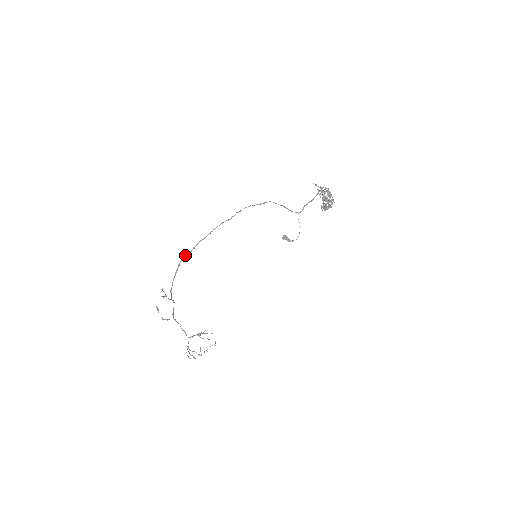
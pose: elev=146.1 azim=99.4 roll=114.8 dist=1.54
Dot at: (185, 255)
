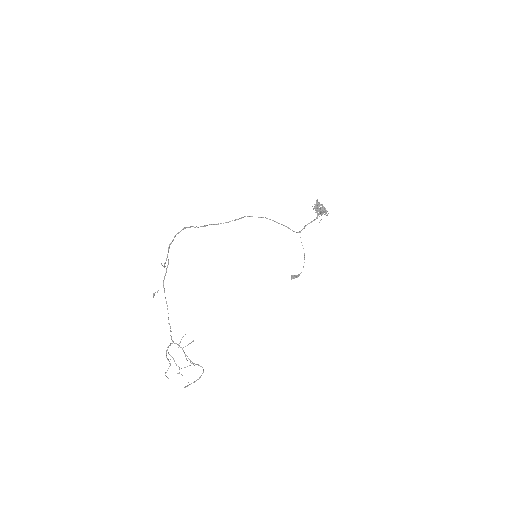
Dot at: (192, 226)
